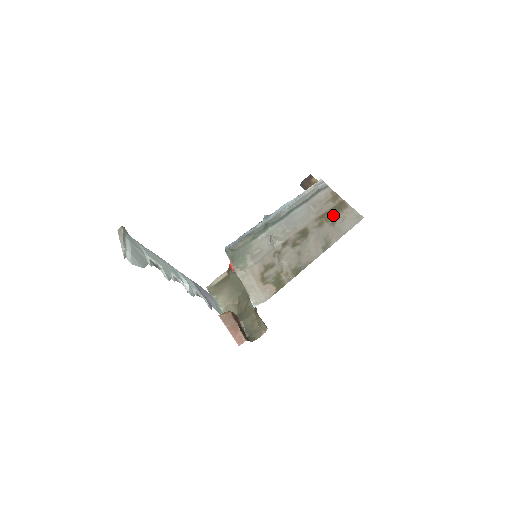
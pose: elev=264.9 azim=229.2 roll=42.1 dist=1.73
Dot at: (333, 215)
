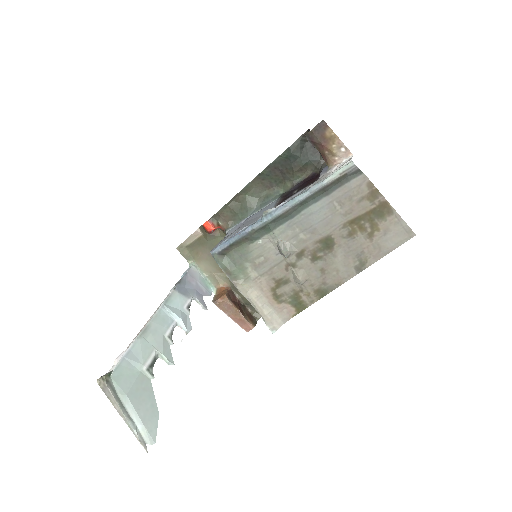
Dot at: (370, 223)
